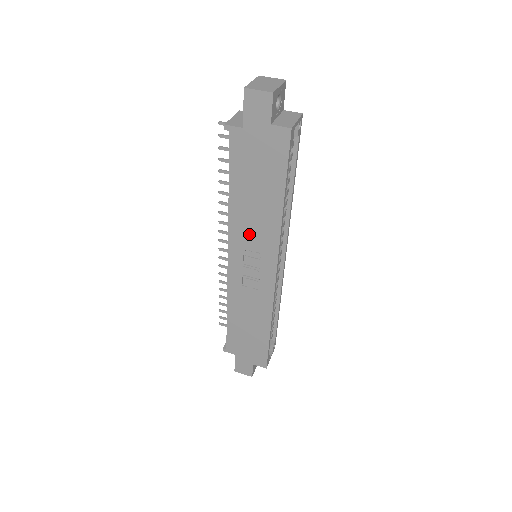
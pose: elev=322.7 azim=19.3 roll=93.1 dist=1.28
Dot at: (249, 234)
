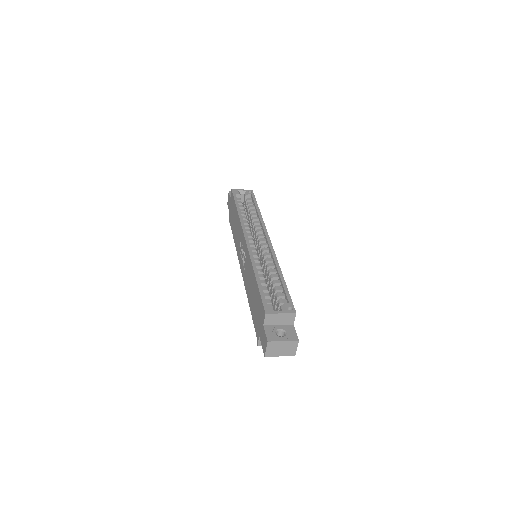
Dot at: occluded
